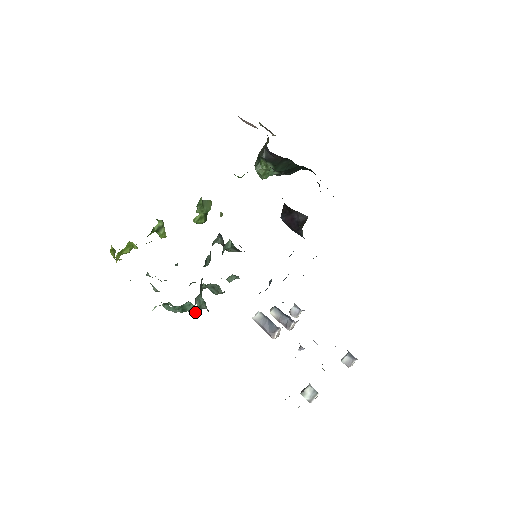
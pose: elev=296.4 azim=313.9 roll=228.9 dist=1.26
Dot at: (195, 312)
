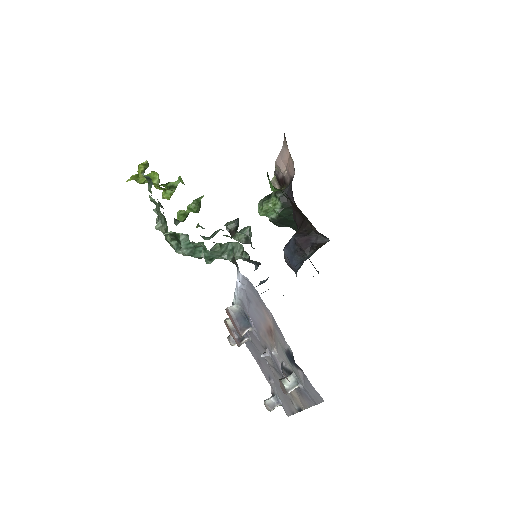
Dot at: (208, 258)
